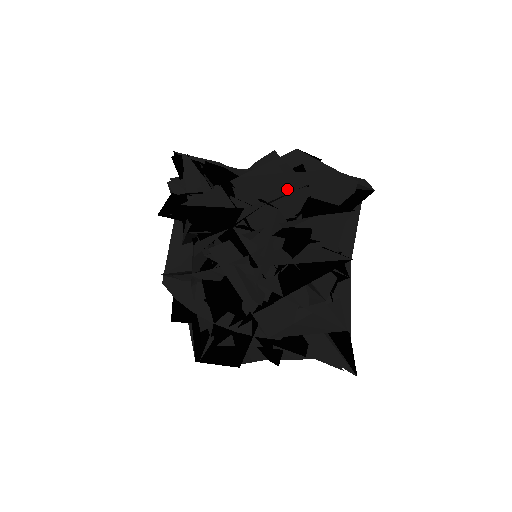
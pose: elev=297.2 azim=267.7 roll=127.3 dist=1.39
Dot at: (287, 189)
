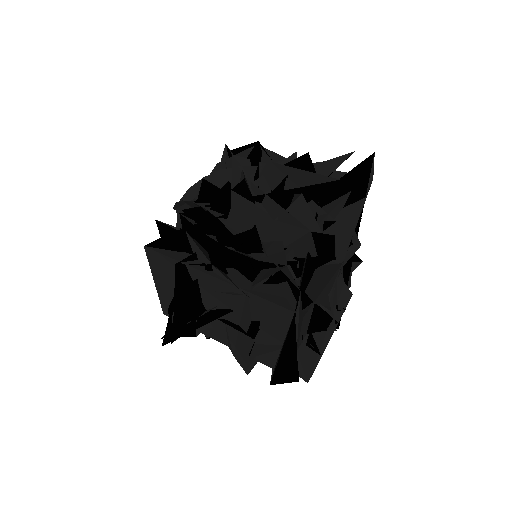
Dot at: occluded
